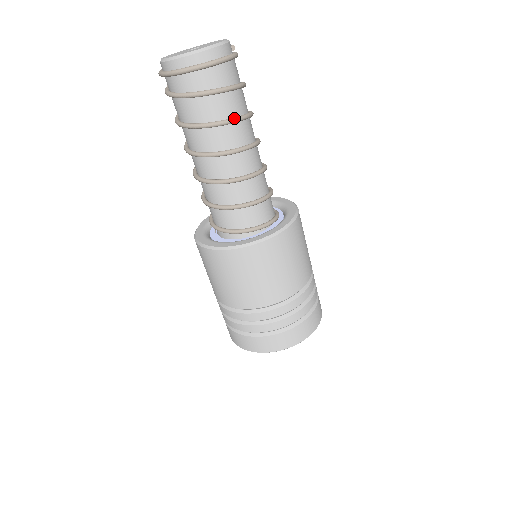
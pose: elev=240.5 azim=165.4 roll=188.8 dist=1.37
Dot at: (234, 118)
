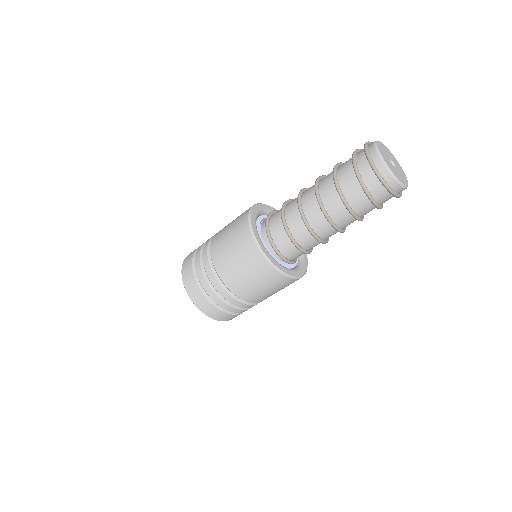
Dot at: (357, 216)
